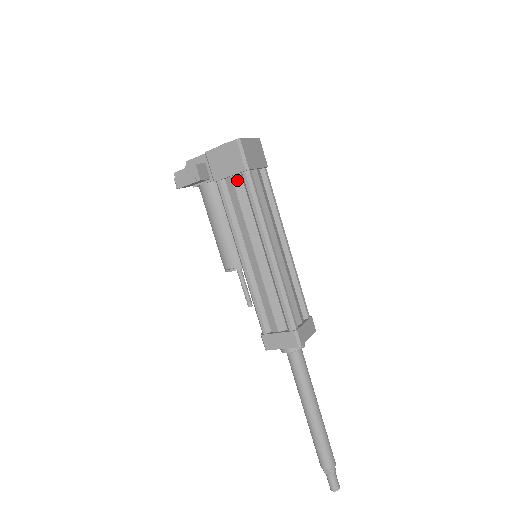
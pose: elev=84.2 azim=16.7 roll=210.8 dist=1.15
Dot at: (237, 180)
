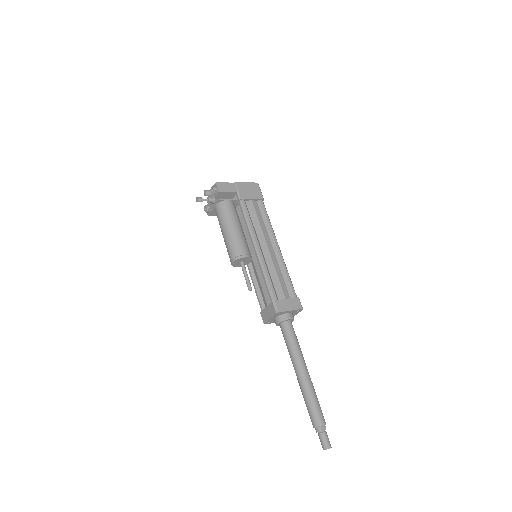
Dot at: (255, 203)
